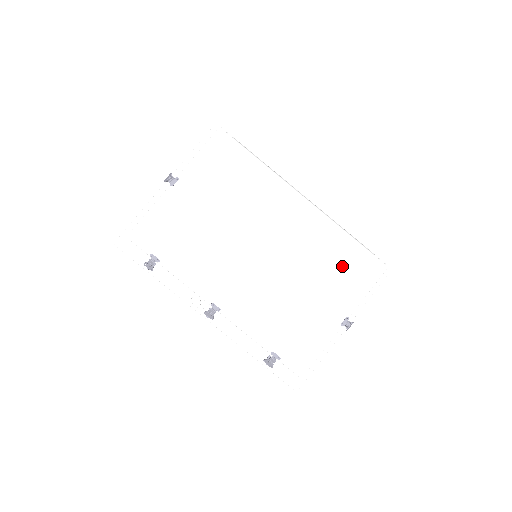
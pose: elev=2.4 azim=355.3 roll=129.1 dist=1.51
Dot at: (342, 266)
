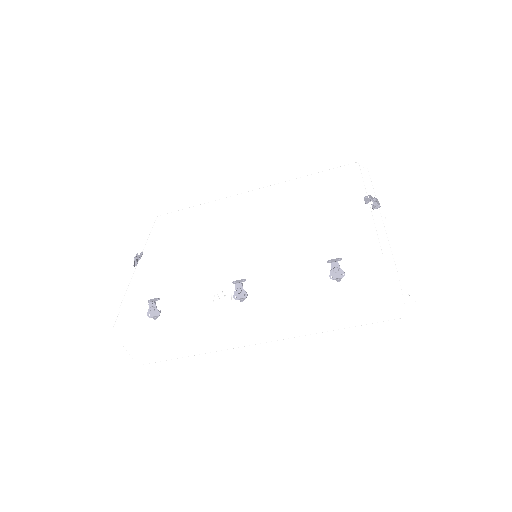
Dot at: (321, 187)
